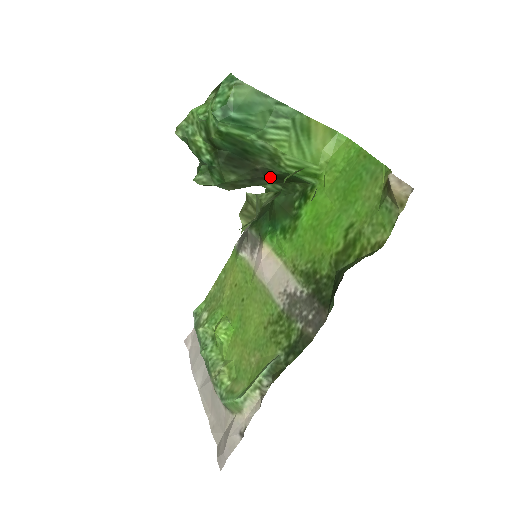
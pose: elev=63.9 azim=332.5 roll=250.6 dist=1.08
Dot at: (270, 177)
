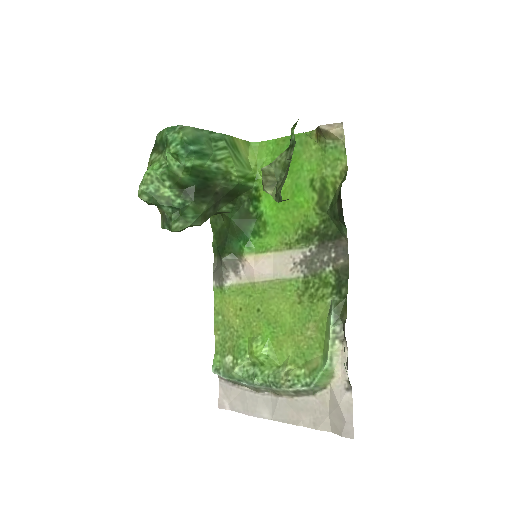
Dot at: (225, 197)
